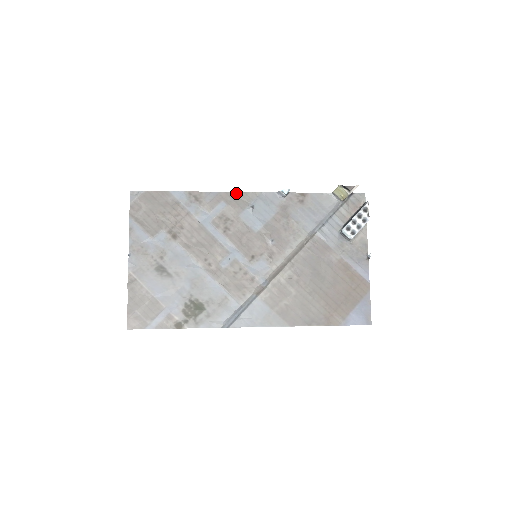
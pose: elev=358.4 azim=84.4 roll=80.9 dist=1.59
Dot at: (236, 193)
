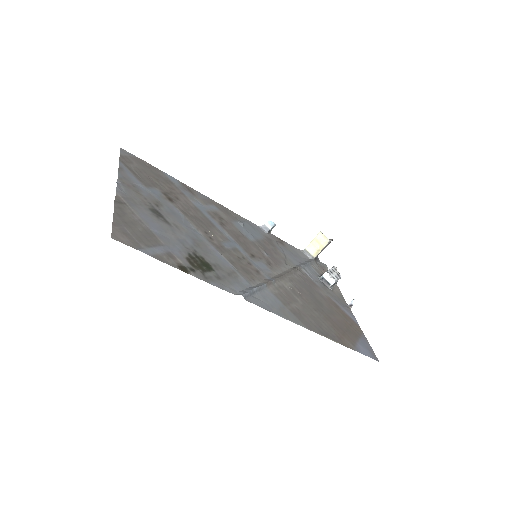
Dot at: (226, 208)
